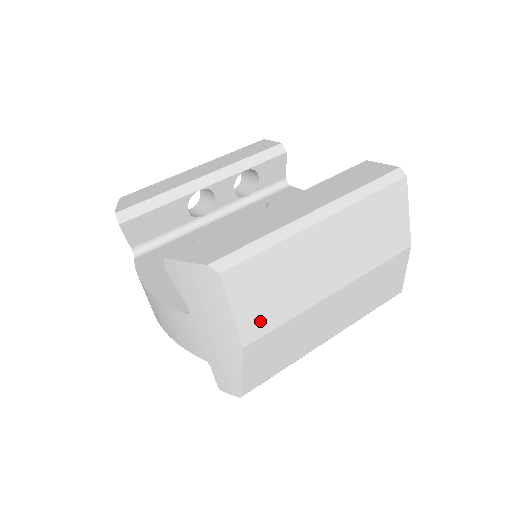
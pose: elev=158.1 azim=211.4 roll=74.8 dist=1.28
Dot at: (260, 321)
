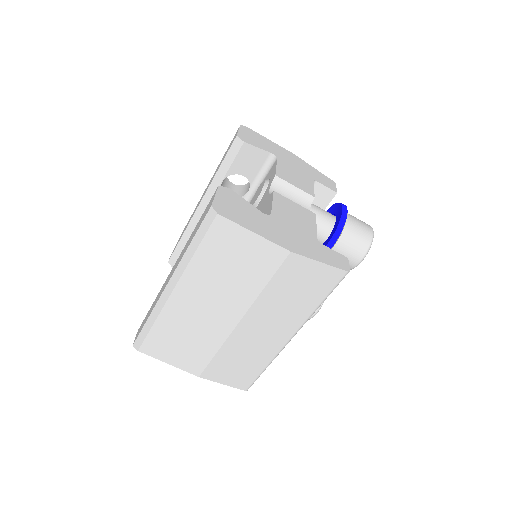
Dot at: (194, 360)
